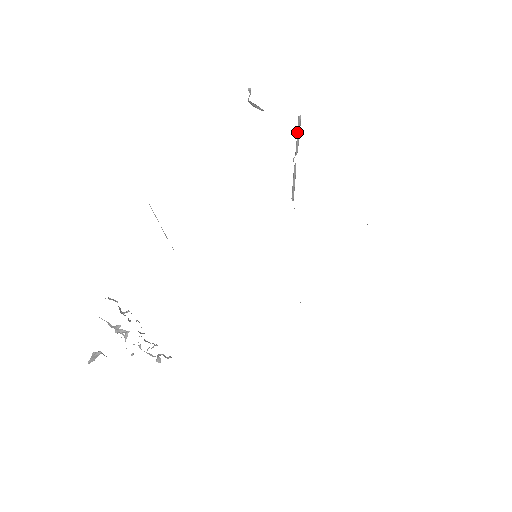
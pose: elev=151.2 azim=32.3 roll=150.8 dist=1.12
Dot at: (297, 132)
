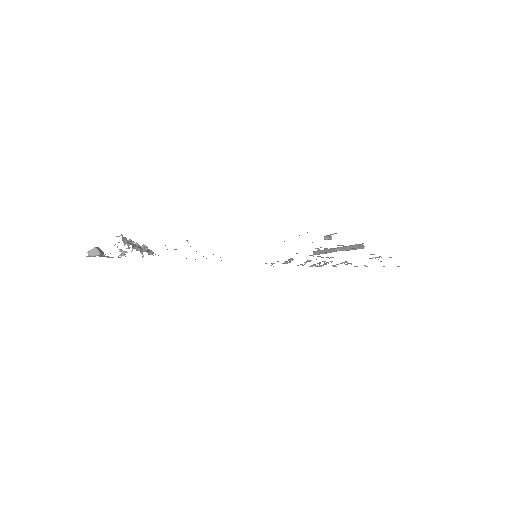
Dot at: (353, 245)
